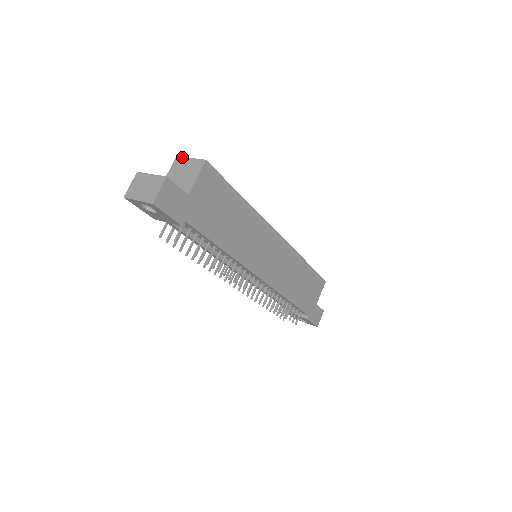
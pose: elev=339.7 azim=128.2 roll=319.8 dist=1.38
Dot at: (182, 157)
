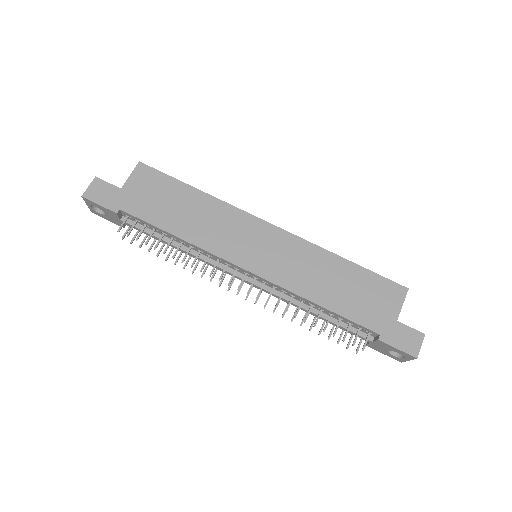
Dot at: occluded
